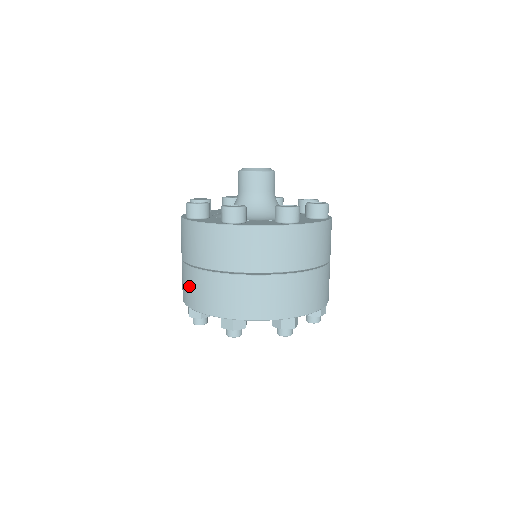
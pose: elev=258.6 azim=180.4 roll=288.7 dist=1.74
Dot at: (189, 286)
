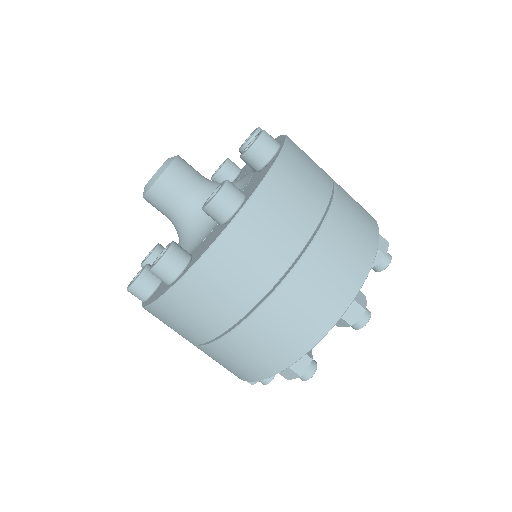
Dot at: occluded
